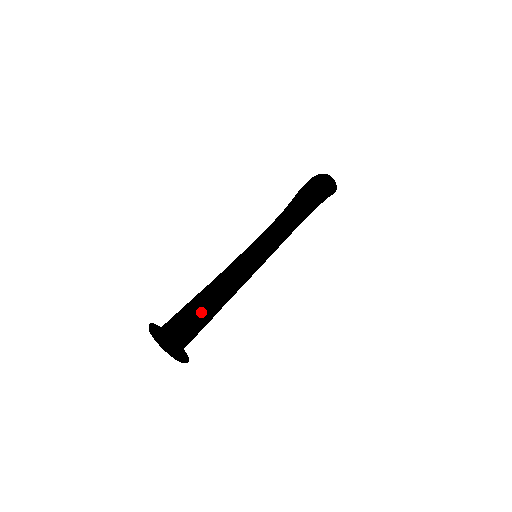
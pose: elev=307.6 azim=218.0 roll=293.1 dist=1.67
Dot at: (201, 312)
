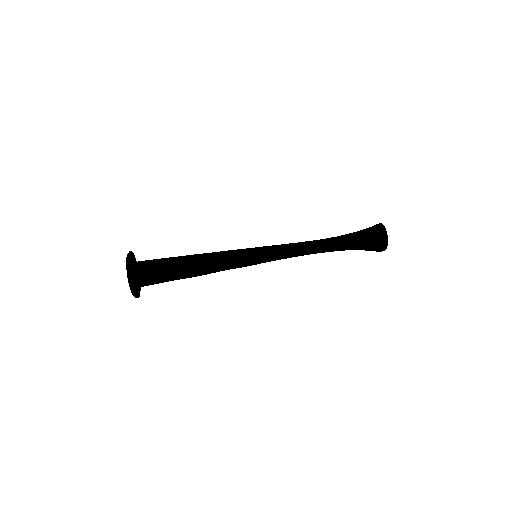
Dot at: (168, 259)
